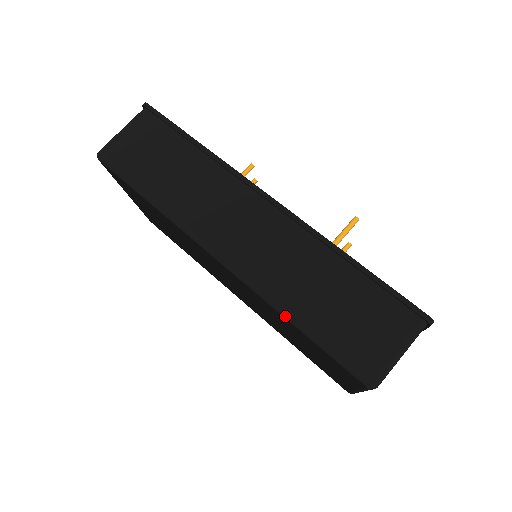
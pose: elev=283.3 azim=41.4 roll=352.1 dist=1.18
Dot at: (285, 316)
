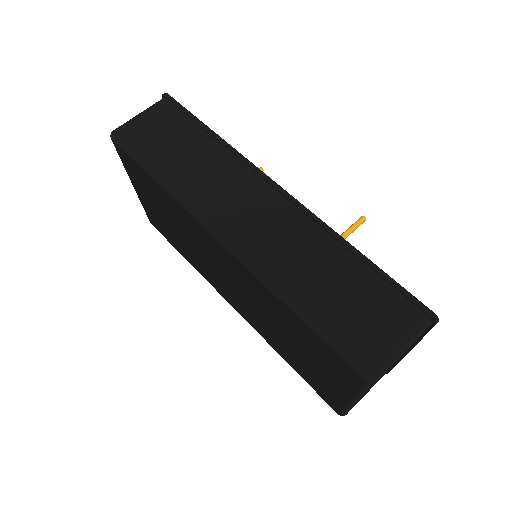
Dot at: (284, 301)
